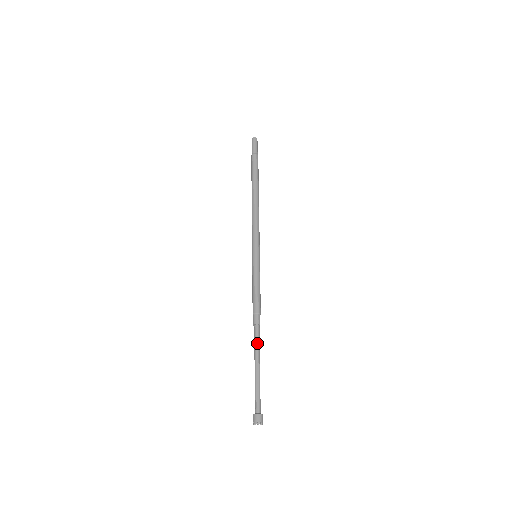
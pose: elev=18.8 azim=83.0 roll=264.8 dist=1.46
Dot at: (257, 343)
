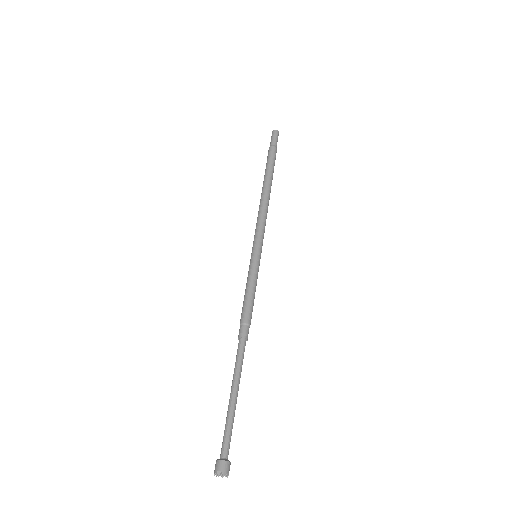
Dot at: (242, 363)
